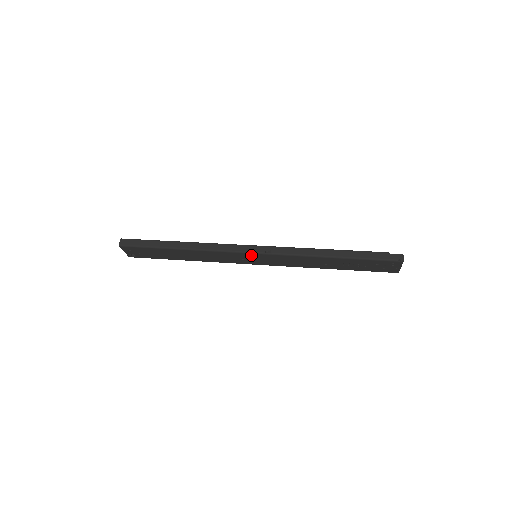
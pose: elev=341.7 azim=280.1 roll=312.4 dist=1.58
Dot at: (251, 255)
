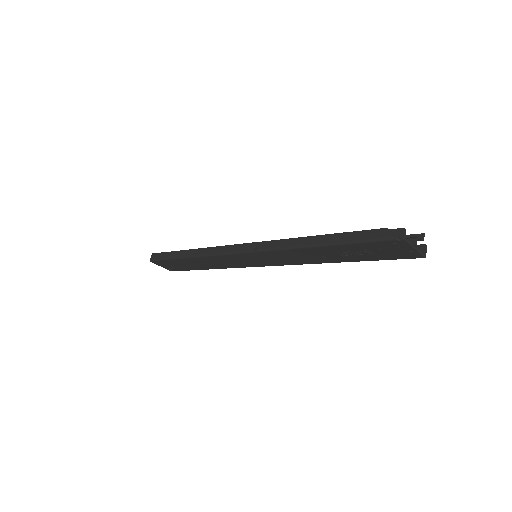
Dot at: (243, 255)
